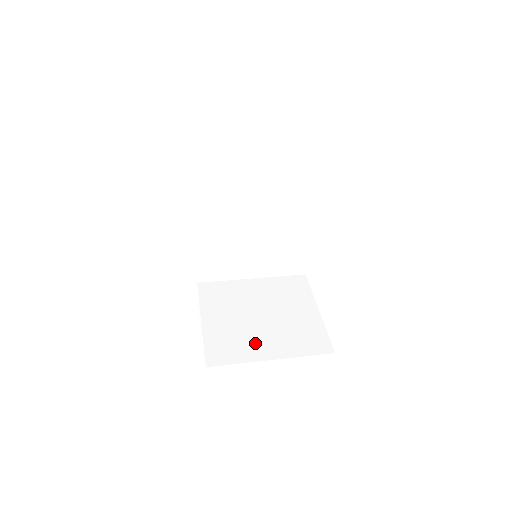
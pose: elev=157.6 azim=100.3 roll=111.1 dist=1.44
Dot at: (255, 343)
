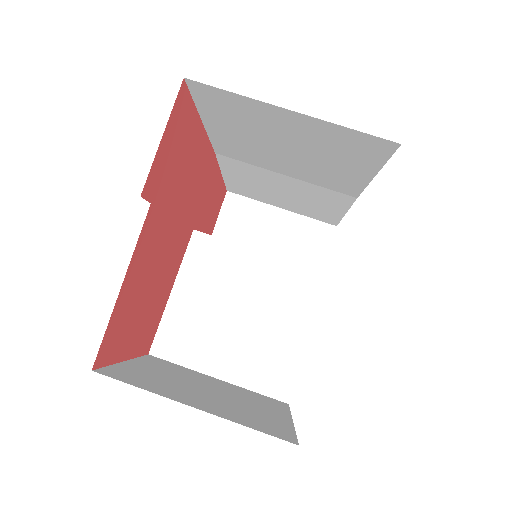
Dot at: (212, 349)
